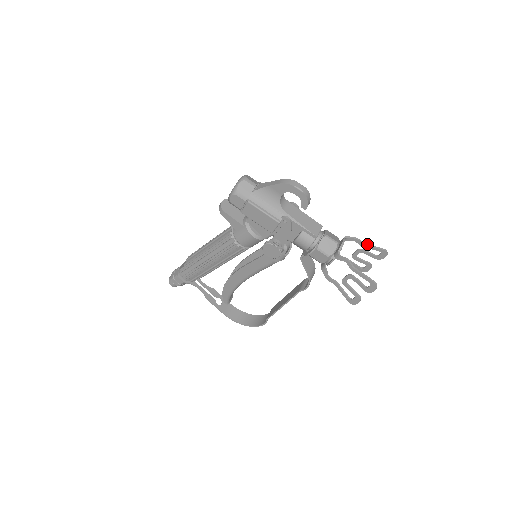
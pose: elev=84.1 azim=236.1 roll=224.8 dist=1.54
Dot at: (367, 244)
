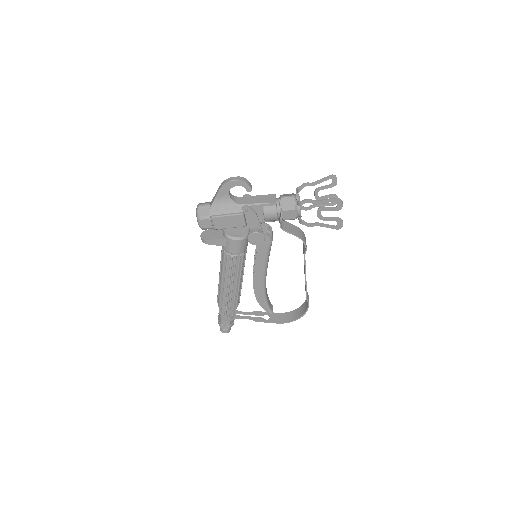
Dot at: (316, 181)
